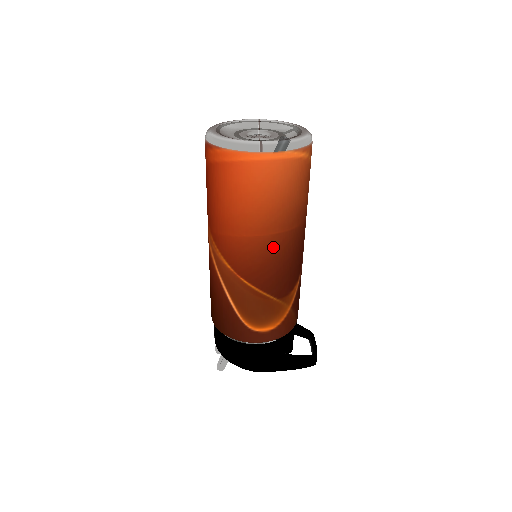
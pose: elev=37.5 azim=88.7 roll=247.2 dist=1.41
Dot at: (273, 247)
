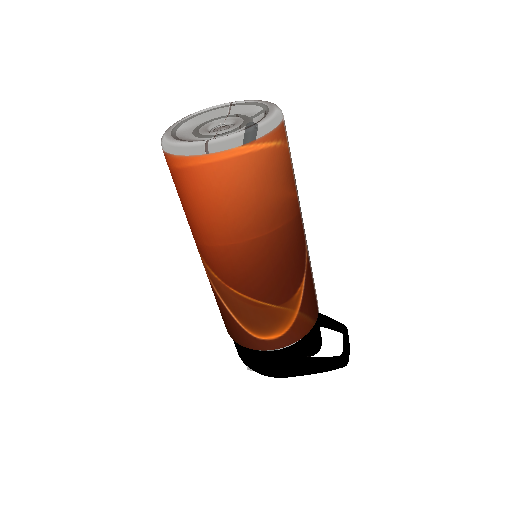
Dot at: (254, 253)
